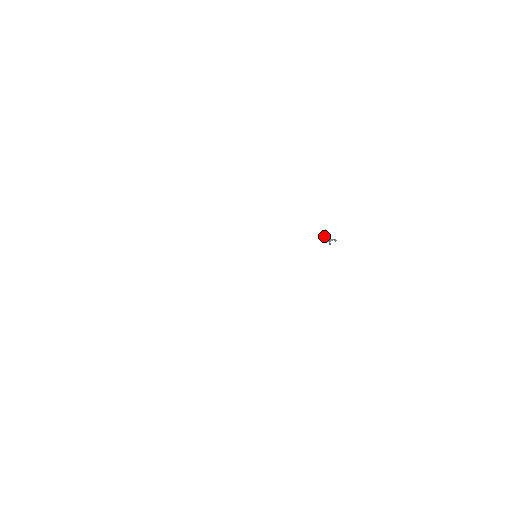
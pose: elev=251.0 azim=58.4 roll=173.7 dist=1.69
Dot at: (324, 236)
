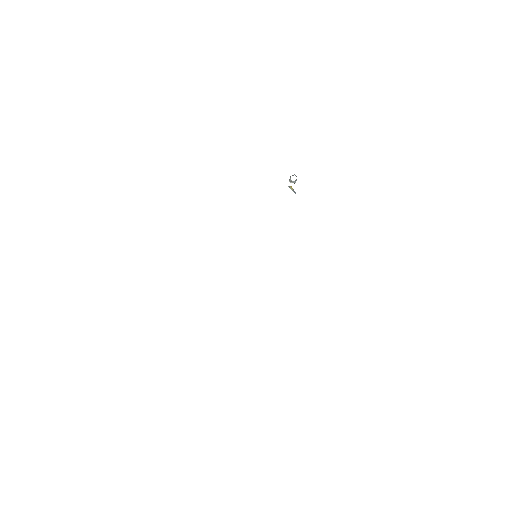
Dot at: (292, 190)
